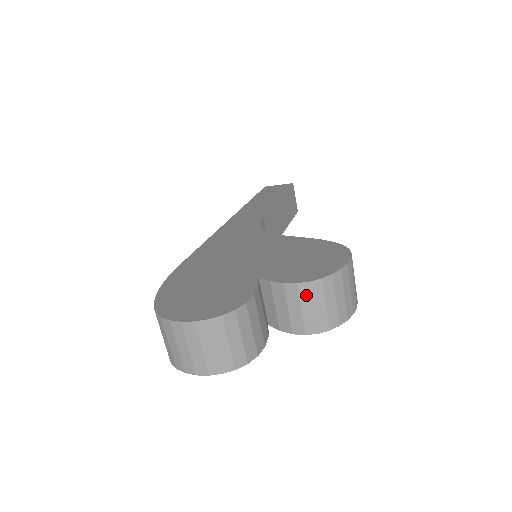
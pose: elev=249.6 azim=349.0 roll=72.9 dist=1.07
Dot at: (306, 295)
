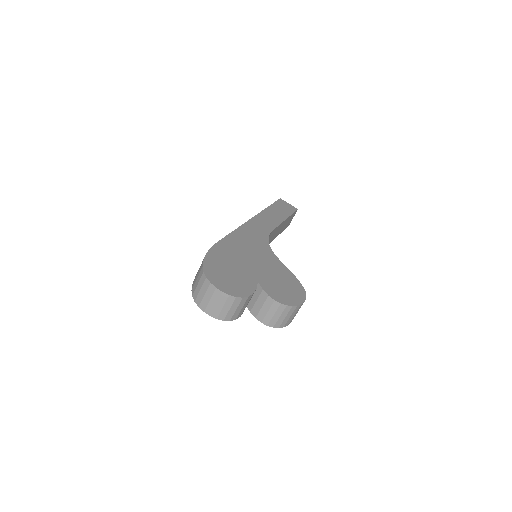
Dot at: (275, 307)
